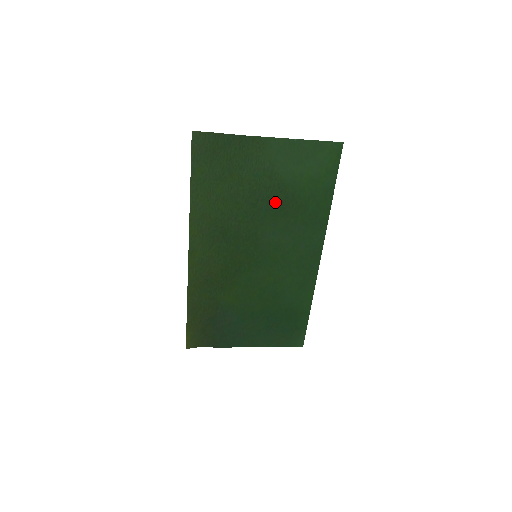
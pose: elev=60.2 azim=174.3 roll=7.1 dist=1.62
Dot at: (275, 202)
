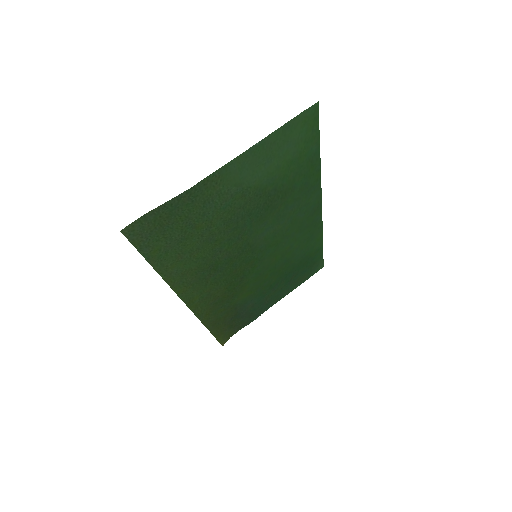
Dot at: (257, 209)
